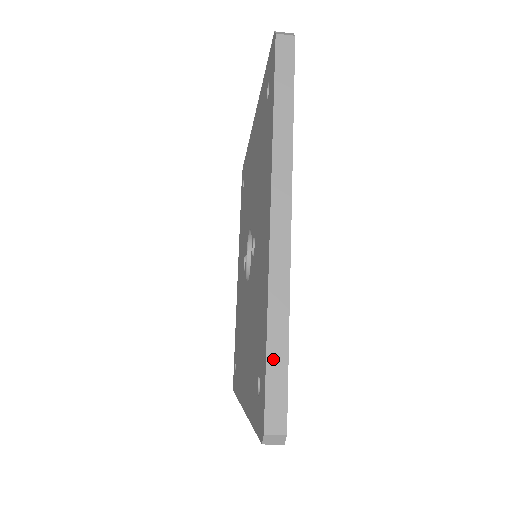
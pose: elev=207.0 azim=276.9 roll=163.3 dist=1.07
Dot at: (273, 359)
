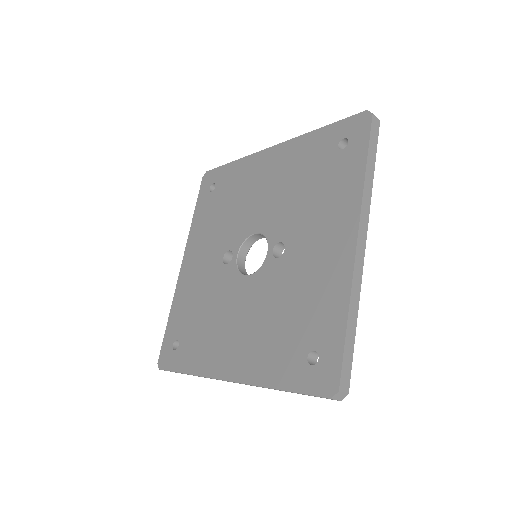
Dot at: (348, 339)
